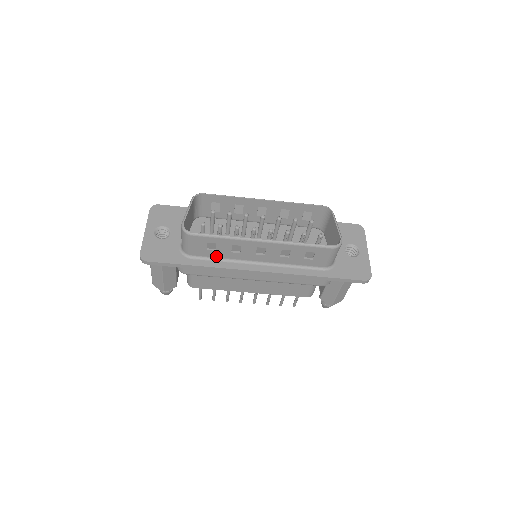
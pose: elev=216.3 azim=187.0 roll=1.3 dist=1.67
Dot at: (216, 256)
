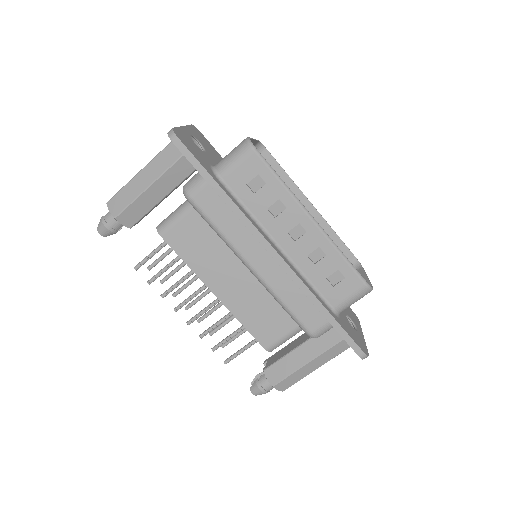
Dot at: (246, 202)
